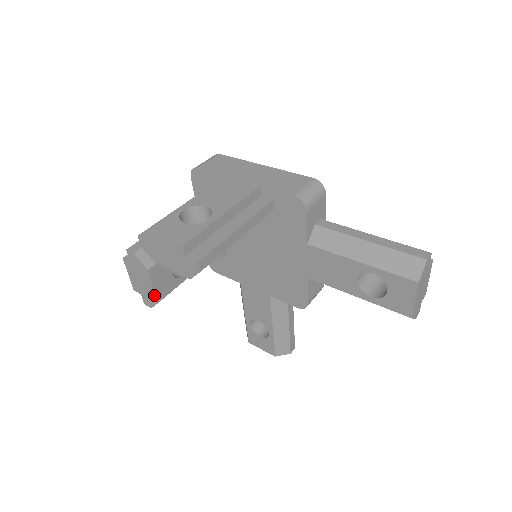
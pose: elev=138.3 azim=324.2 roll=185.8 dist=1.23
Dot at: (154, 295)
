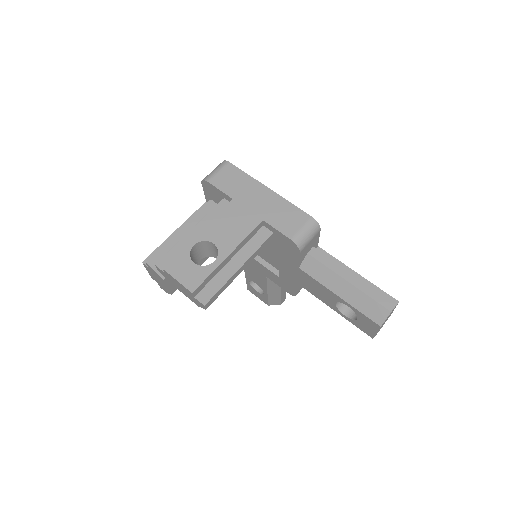
Dot at: (169, 291)
